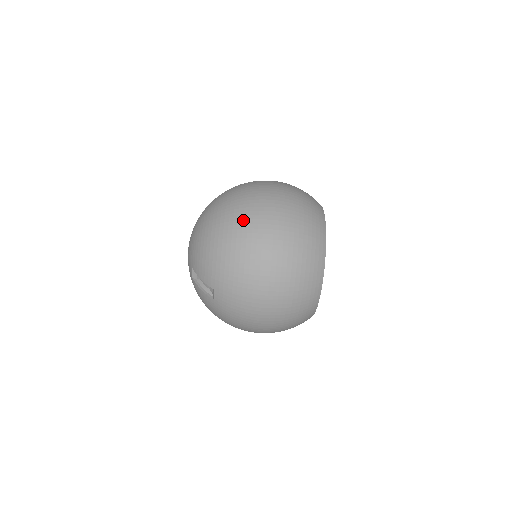
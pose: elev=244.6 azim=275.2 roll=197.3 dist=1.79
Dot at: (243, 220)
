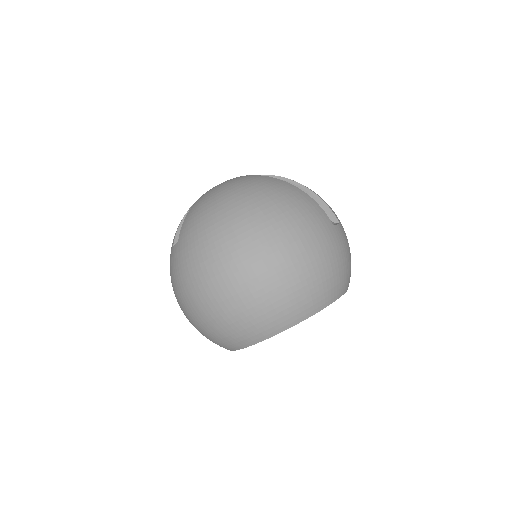
Dot at: (252, 228)
